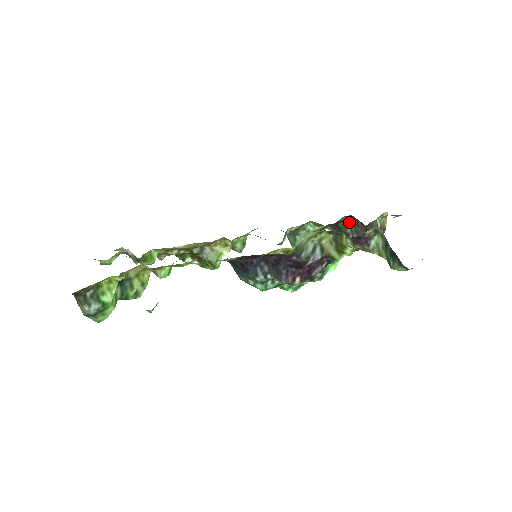
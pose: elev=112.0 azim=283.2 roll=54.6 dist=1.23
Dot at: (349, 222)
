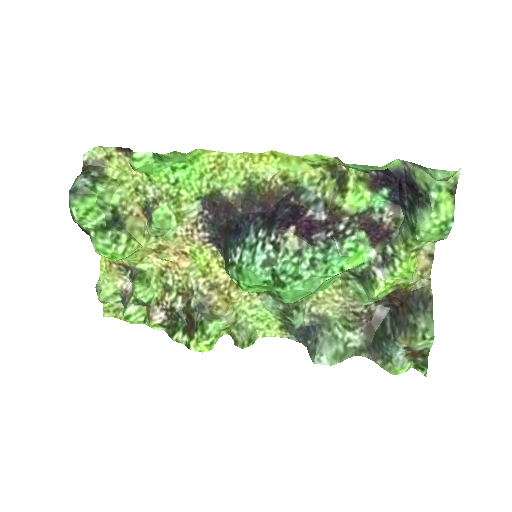
Dot at: (389, 321)
